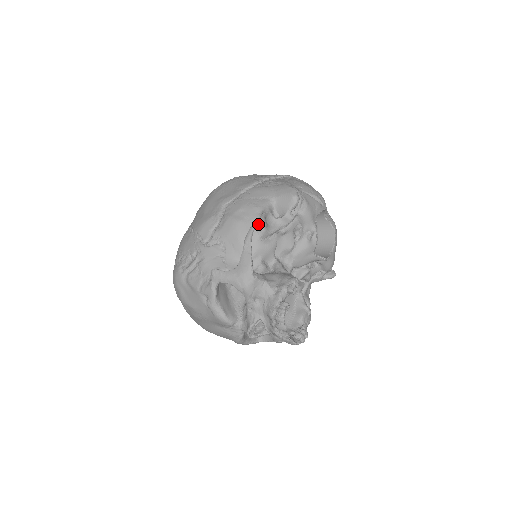
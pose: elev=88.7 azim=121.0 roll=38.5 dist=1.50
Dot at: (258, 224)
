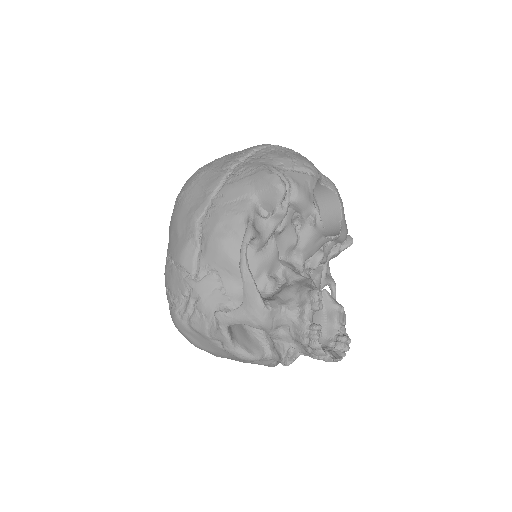
Dot at: (248, 241)
